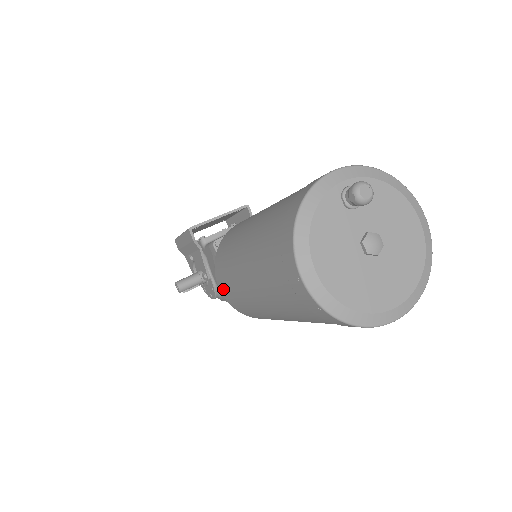
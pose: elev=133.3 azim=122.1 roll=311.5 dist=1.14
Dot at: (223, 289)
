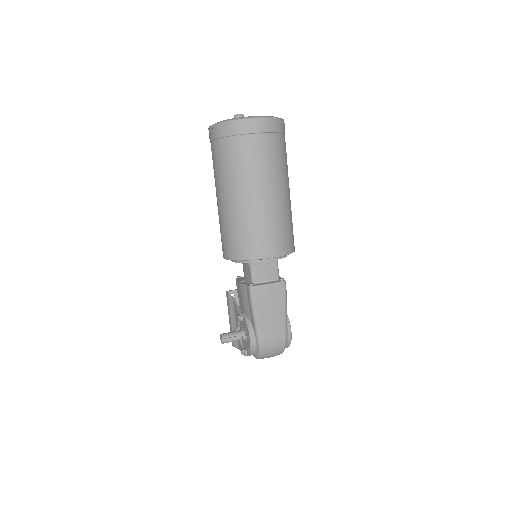
Dot at: (223, 250)
